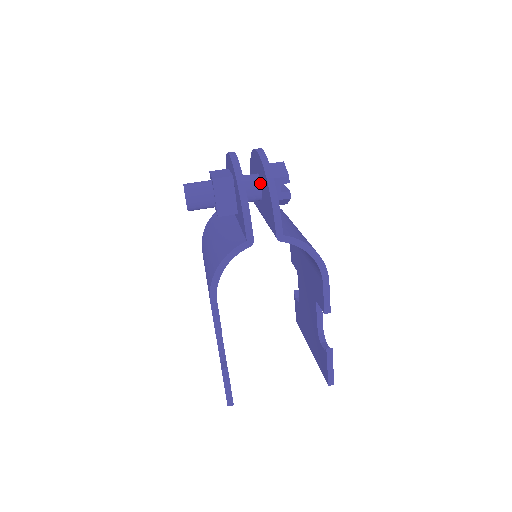
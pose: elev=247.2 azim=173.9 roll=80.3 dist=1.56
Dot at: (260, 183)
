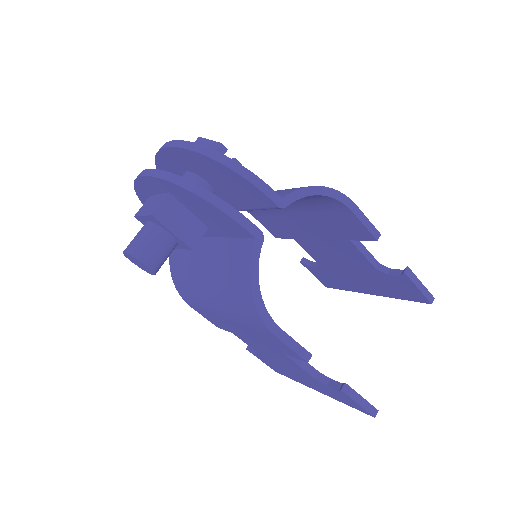
Dot at: (199, 177)
